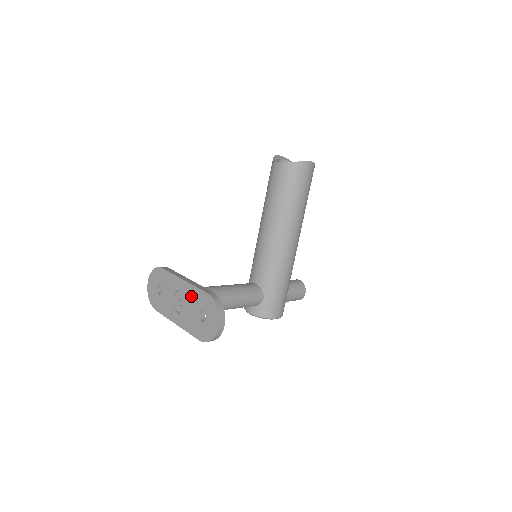
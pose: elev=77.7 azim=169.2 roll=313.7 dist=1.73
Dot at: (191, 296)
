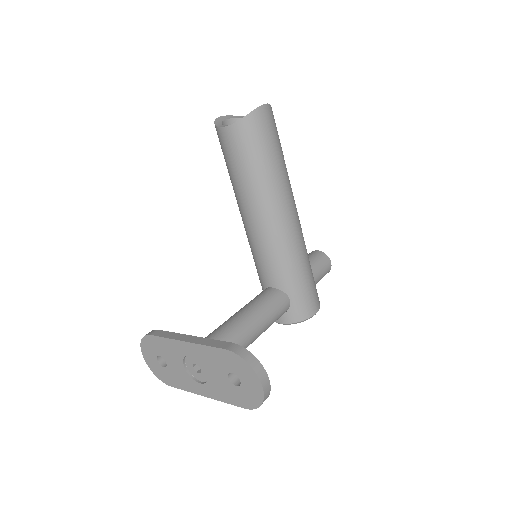
Dot at: (206, 359)
